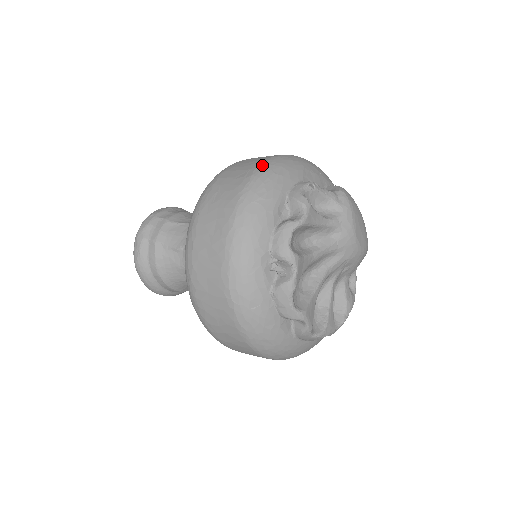
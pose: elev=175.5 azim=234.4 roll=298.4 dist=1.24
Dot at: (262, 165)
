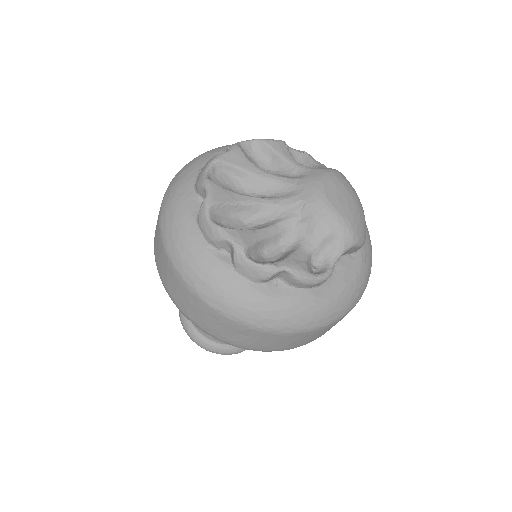
Dot at: occluded
